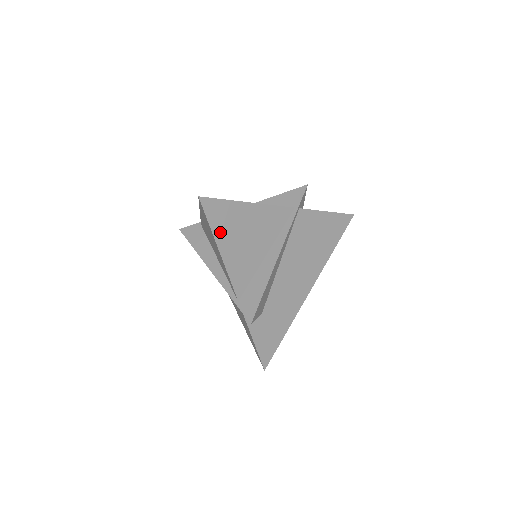
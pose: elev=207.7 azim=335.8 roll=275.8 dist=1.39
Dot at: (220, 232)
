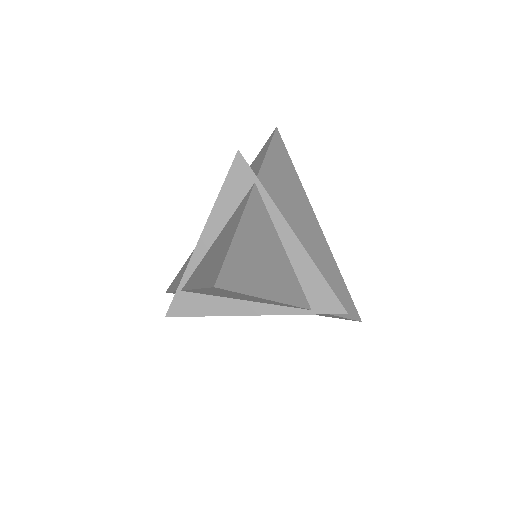
Dot at: (253, 286)
